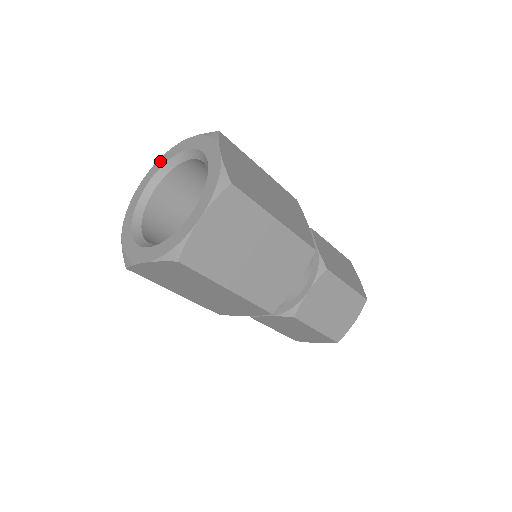
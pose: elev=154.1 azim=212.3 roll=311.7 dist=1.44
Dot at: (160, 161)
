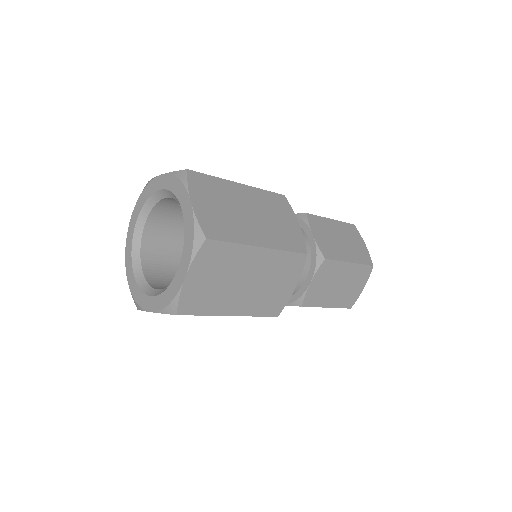
Dot at: (173, 181)
